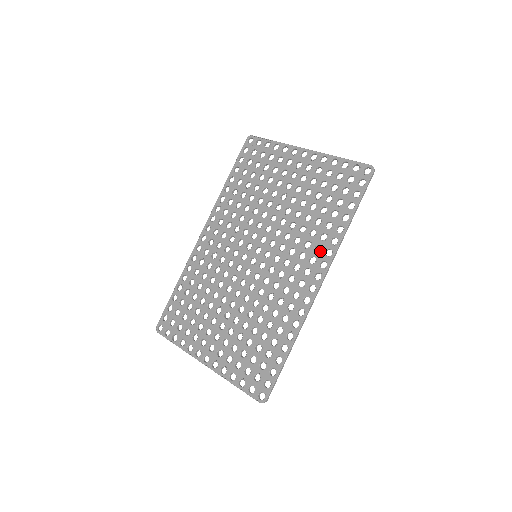
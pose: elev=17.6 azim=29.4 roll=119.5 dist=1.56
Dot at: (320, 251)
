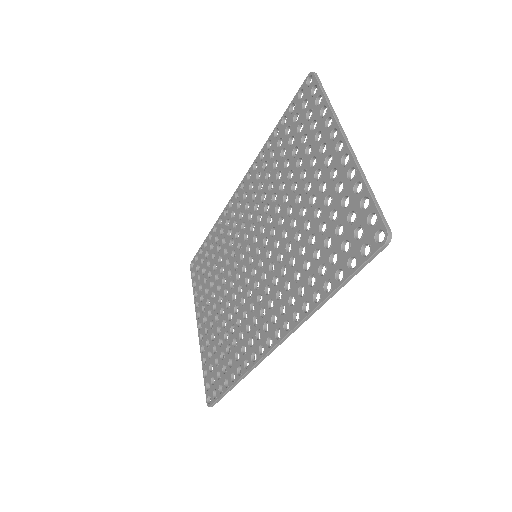
Dot at: (291, 306)
